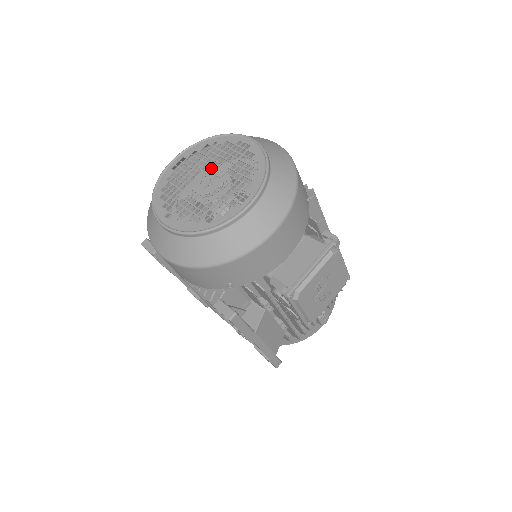
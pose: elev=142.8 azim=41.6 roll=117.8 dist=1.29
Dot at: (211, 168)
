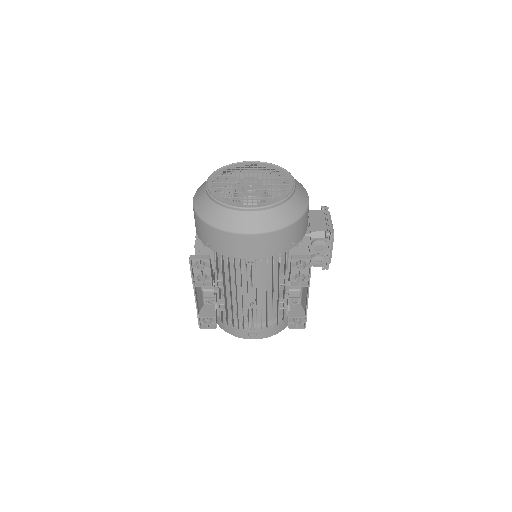
Dot at: (244, 178)
